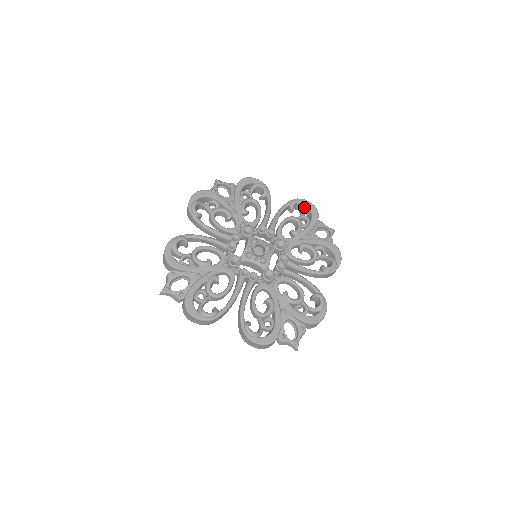
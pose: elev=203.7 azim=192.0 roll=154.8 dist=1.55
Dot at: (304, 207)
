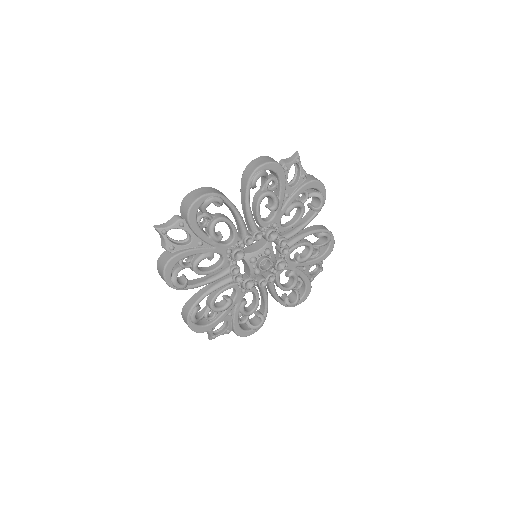
Dot at: (327, 243)
